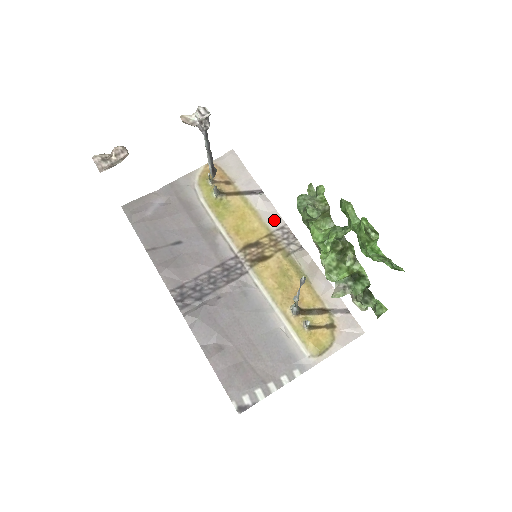
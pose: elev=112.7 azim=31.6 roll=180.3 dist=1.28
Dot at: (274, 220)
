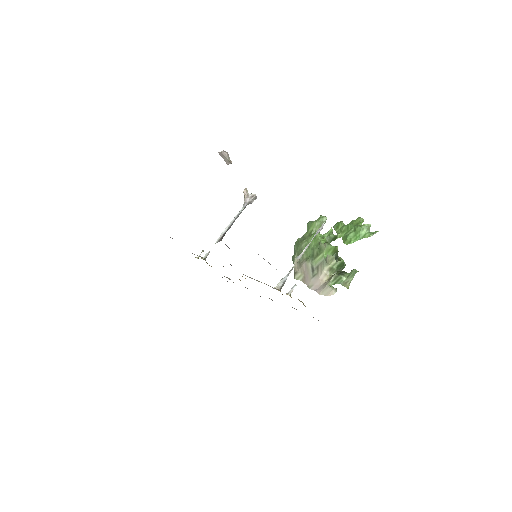
Dot at: occluded
